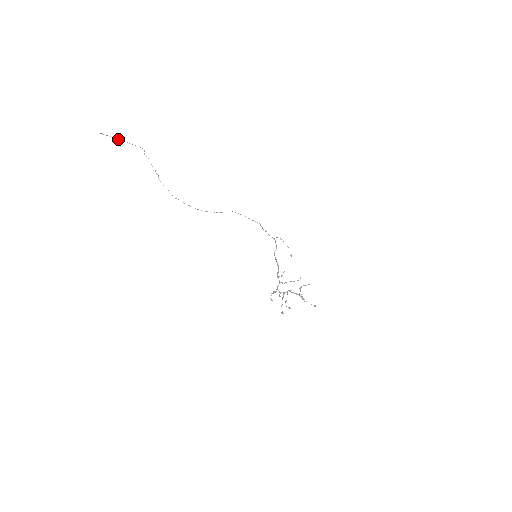
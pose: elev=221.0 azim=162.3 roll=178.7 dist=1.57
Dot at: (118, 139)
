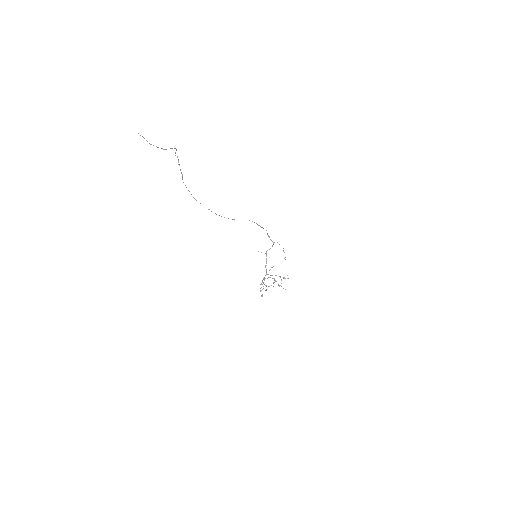
Dot at: (163, 149)
